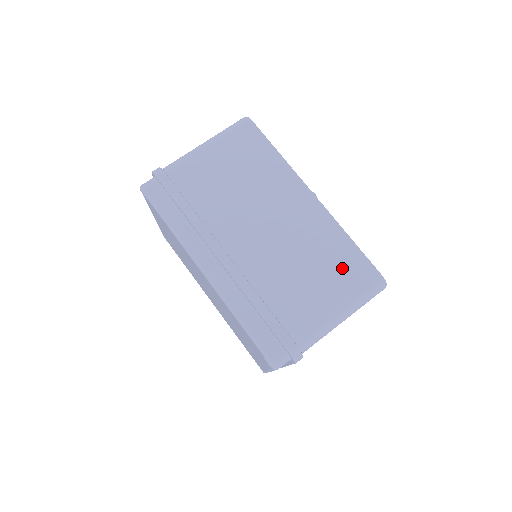
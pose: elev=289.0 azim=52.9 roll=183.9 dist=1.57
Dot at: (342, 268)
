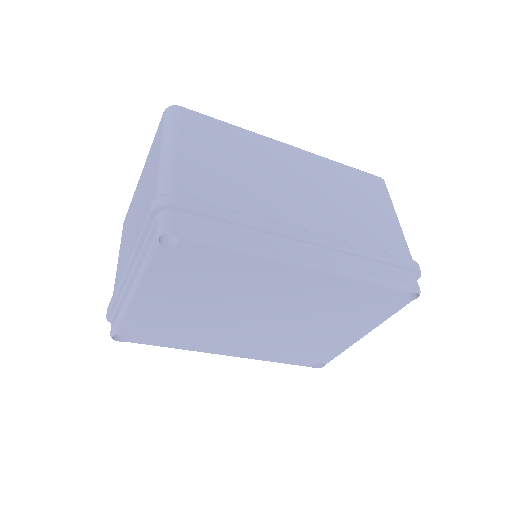
Dot at: (363, 187)
